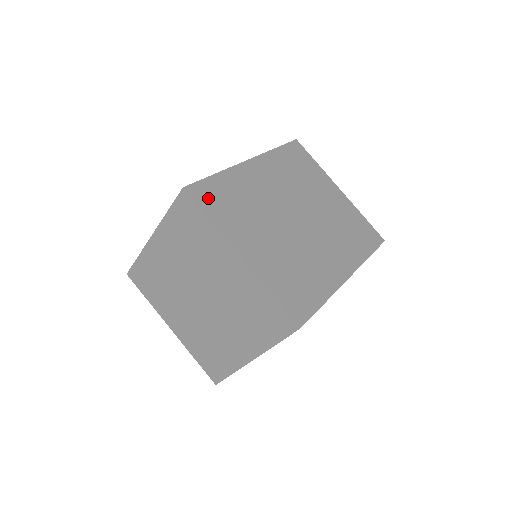
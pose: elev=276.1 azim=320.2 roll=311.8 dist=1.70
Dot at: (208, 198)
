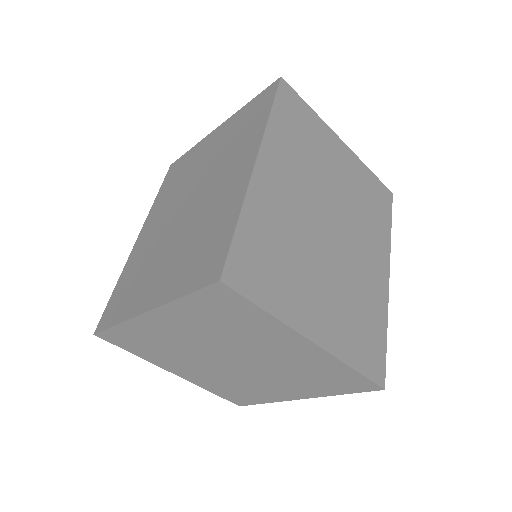
Dot at: (250, 275)
